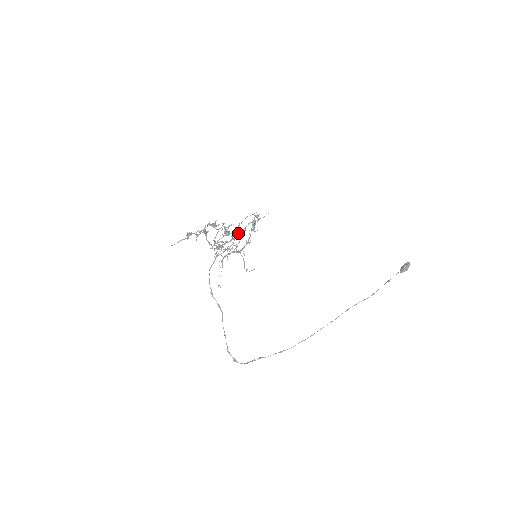
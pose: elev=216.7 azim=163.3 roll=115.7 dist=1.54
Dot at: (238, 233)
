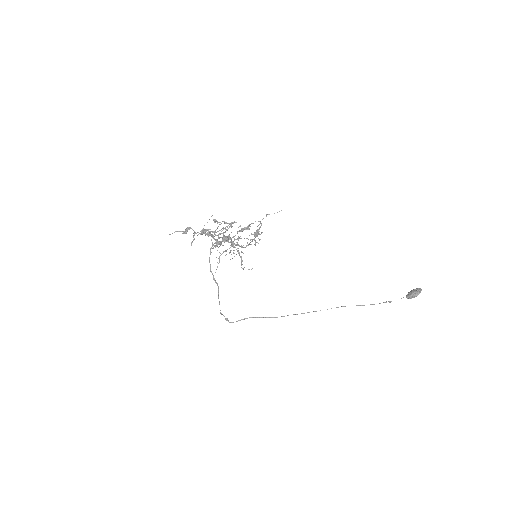
Dot at: (241, 230)
